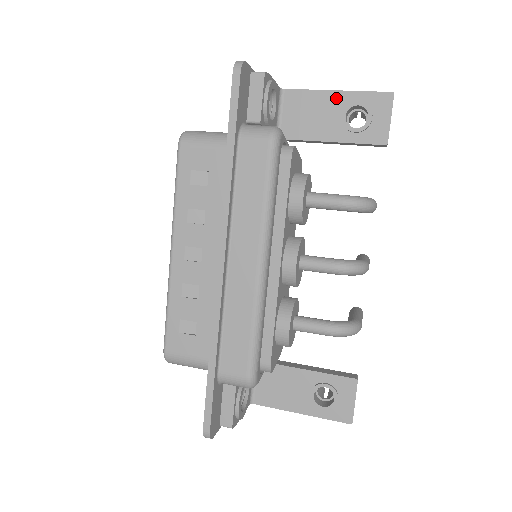
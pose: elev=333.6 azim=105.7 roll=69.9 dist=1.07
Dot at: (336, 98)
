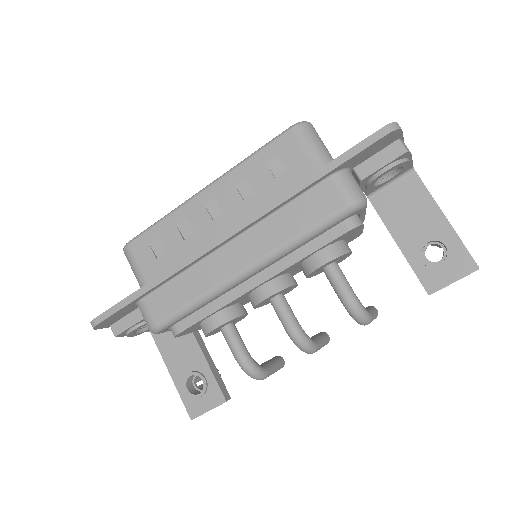
Dot at: (439, 222)
